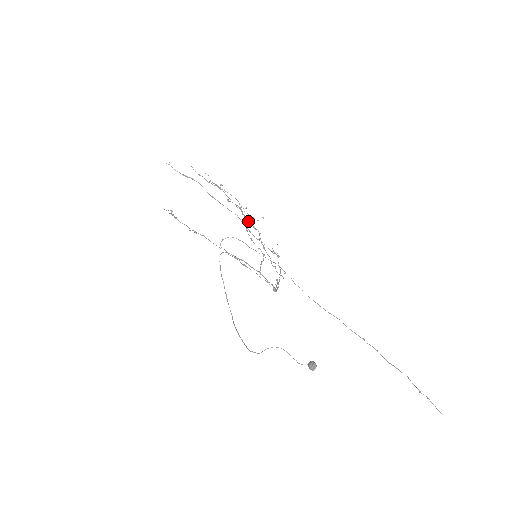
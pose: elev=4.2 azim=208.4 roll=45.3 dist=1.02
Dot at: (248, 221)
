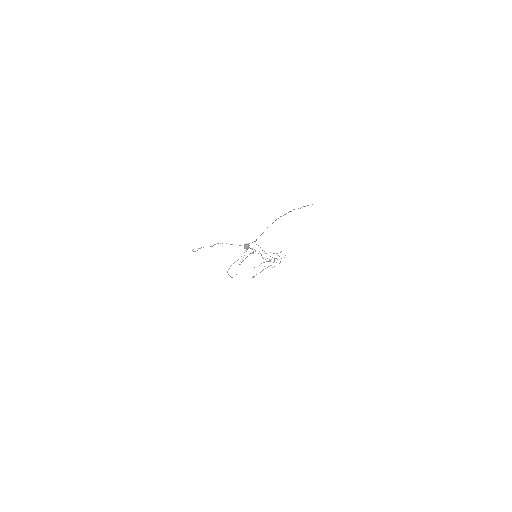
Dot at: occluded
